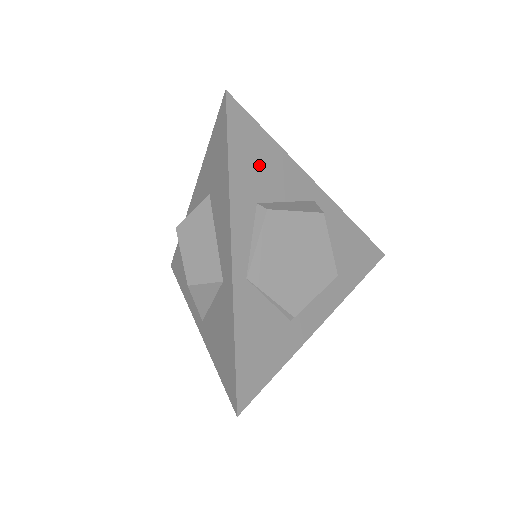
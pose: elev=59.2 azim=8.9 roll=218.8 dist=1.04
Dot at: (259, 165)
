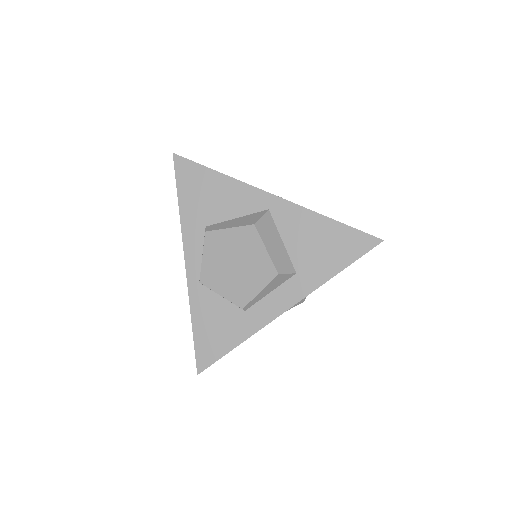
Dot at: (206, 197)
